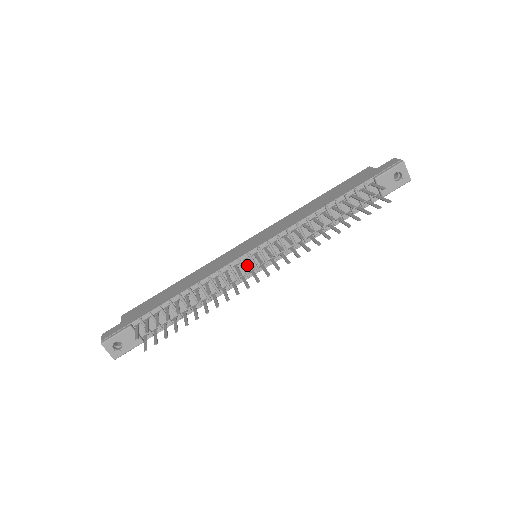
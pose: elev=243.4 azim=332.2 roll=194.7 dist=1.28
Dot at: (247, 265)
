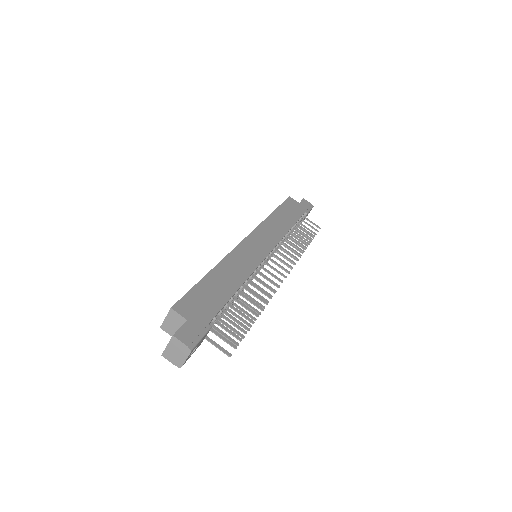
Dot at: (276, 270)
